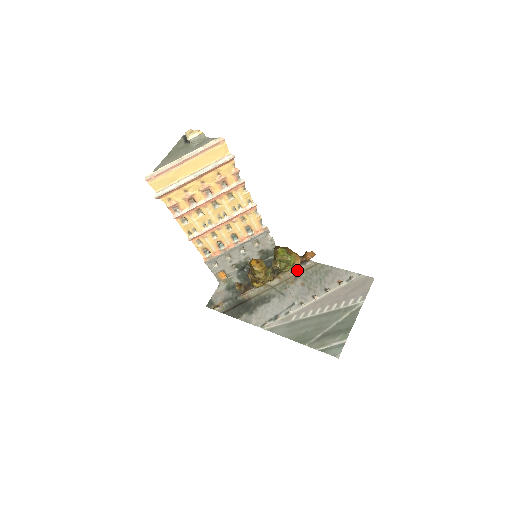
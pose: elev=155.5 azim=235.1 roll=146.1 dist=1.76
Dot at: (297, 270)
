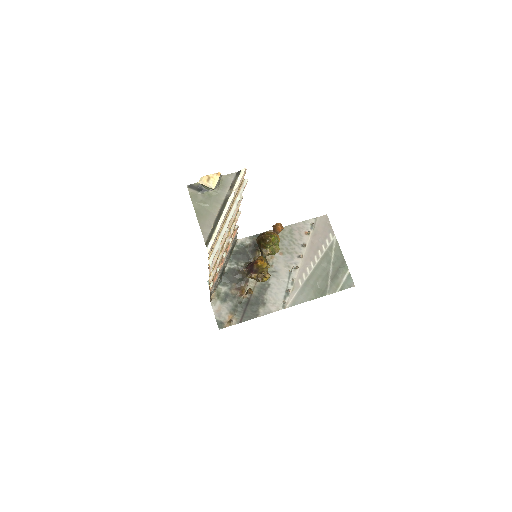
Dot at: occluded
